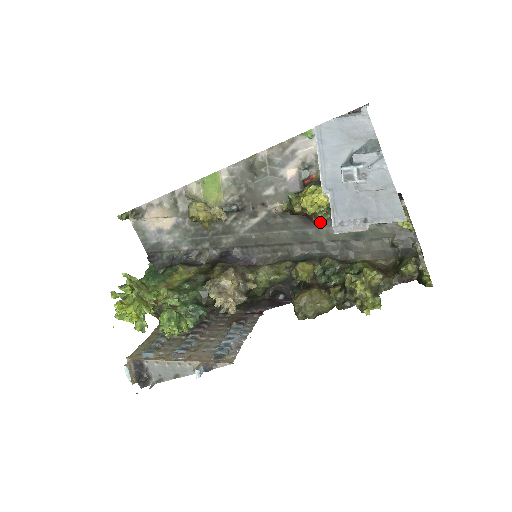
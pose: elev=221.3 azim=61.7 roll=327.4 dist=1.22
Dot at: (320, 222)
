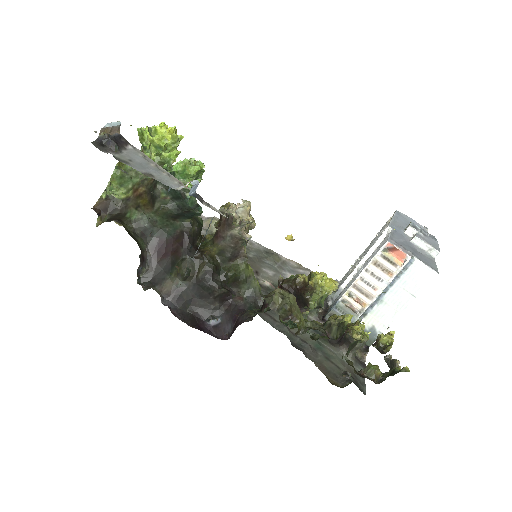
Dot at: occluded
